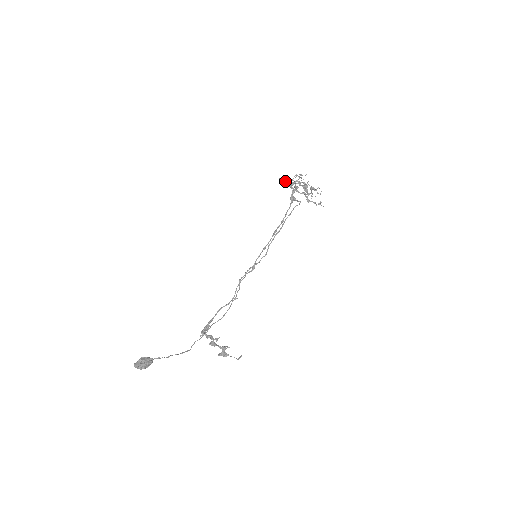
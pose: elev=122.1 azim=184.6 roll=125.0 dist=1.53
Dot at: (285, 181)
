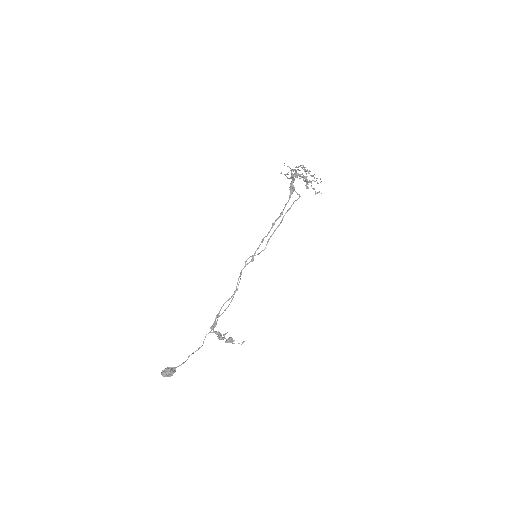
Dot at: (286, 176)
